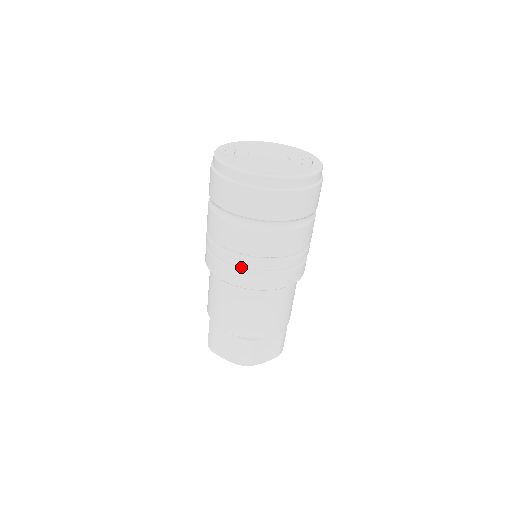
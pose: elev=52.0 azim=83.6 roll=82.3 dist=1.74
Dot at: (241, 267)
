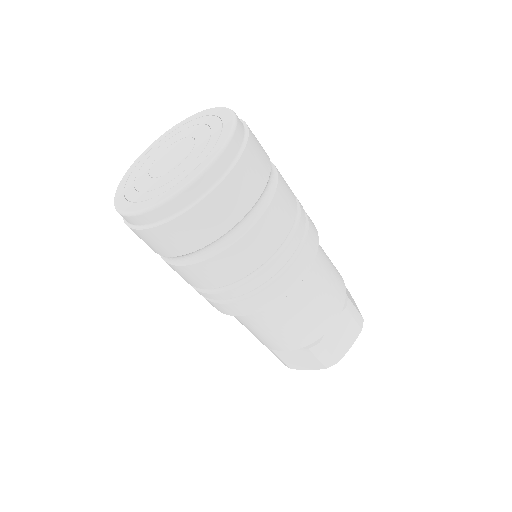
Dot at: (238, 296)
